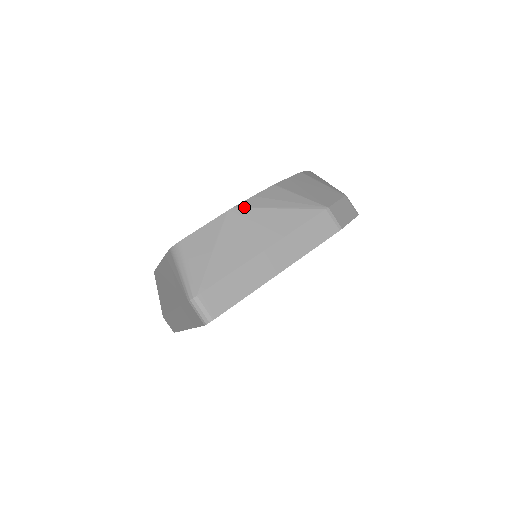
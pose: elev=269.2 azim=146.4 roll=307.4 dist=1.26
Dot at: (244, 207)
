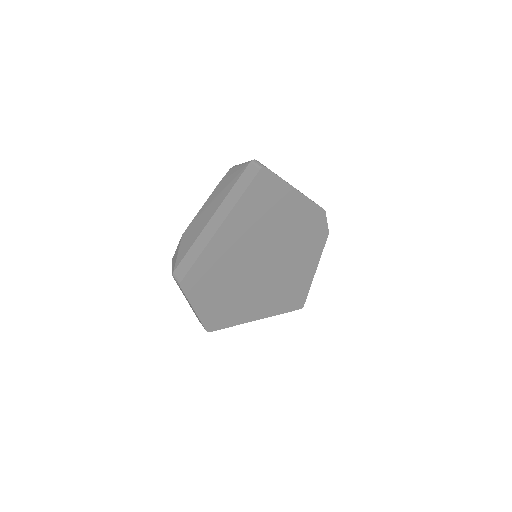
Dot at: occluded
